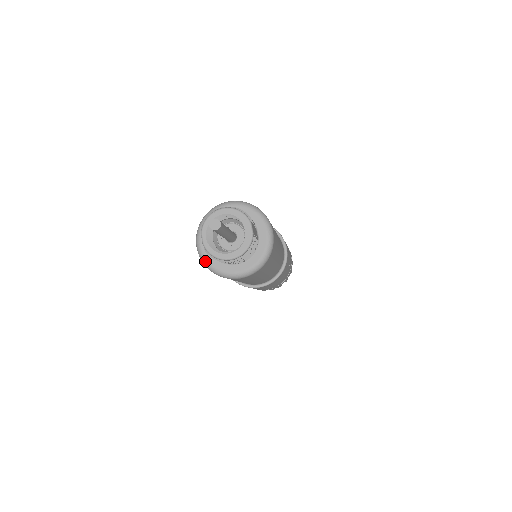
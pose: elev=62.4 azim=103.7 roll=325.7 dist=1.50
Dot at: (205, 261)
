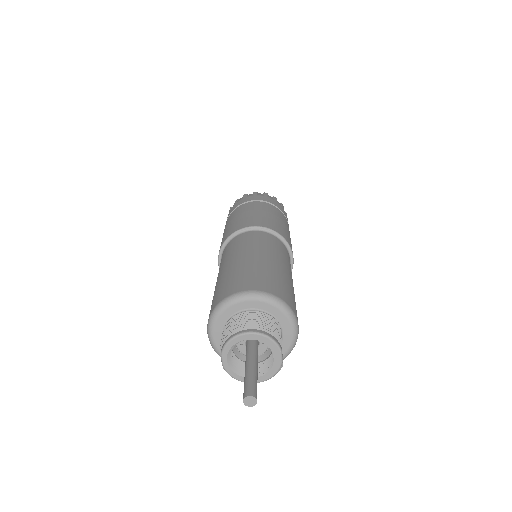
Dot at: (217, 352)
